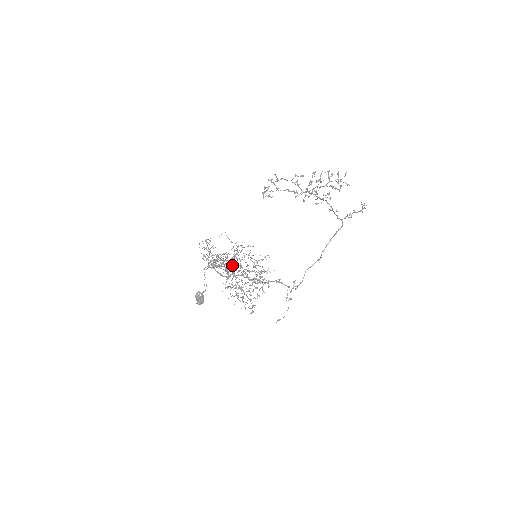
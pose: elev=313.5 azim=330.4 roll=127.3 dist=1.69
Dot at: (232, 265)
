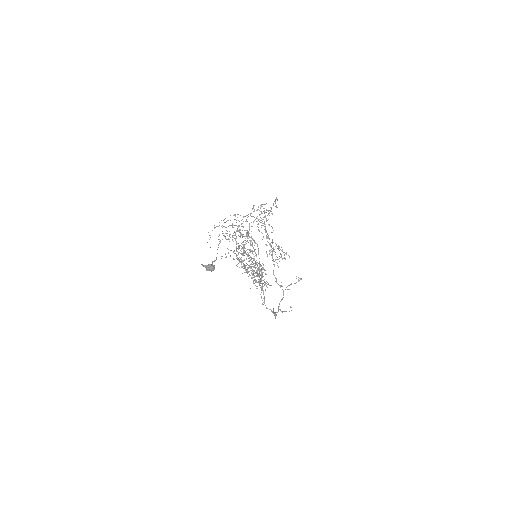
Dot at: occluded
